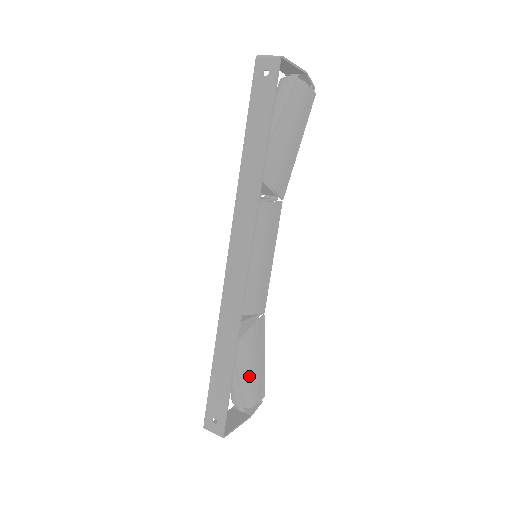
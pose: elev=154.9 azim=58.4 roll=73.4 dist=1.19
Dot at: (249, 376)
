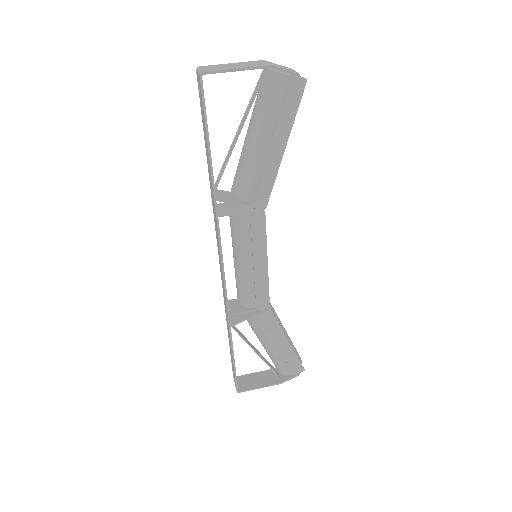
Dot at: (271, 353)
